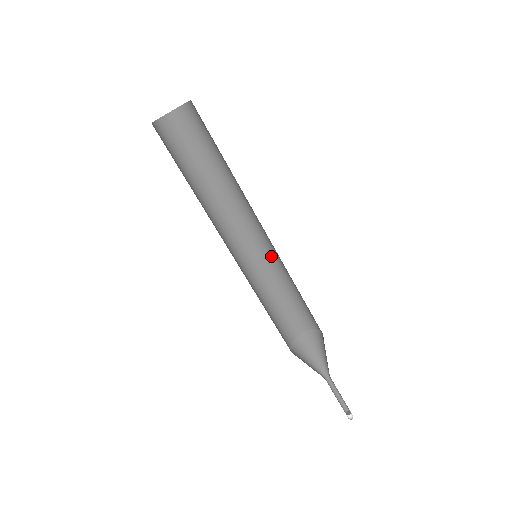
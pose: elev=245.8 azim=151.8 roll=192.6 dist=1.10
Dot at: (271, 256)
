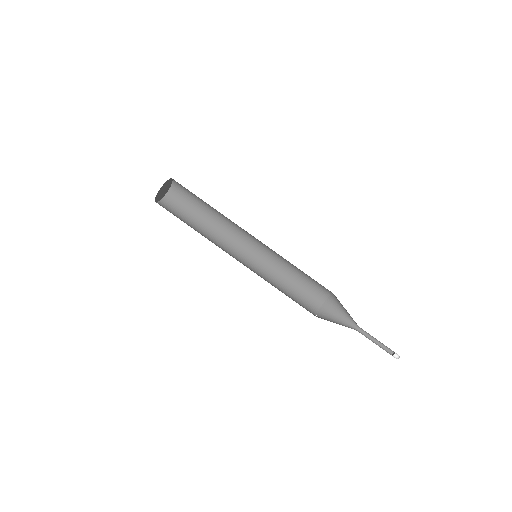
Dot at: occluded
